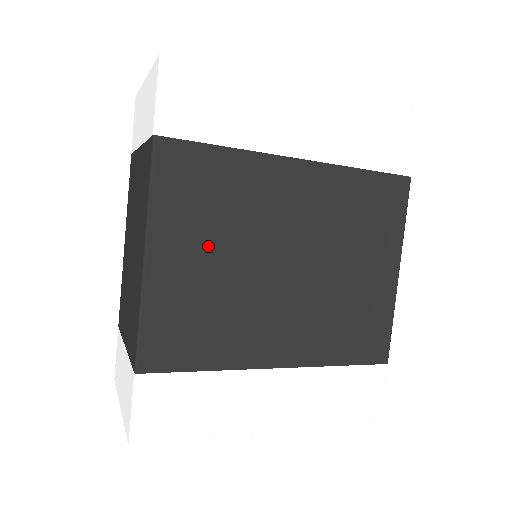
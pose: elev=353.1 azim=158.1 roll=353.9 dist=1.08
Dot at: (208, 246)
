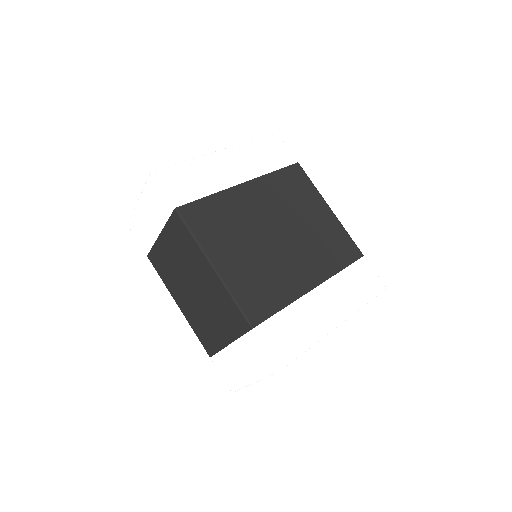
Dot at: (237, 245)
